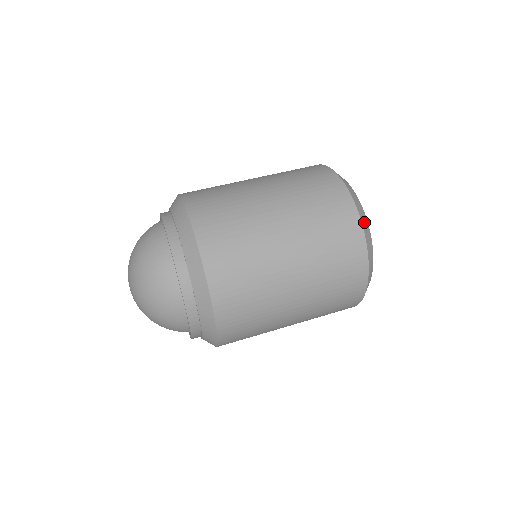
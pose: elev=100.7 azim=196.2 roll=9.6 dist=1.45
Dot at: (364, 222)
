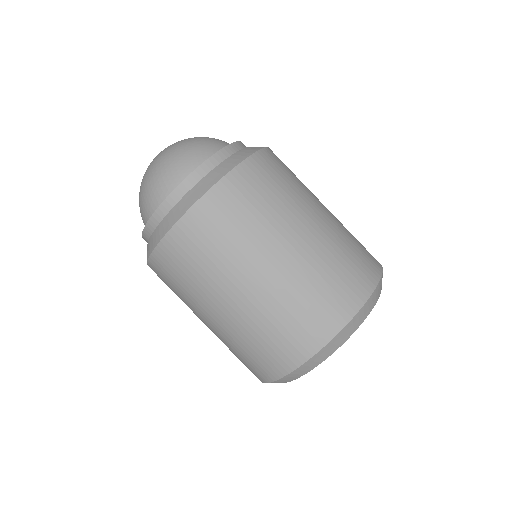
Dot at: (290, 377)
